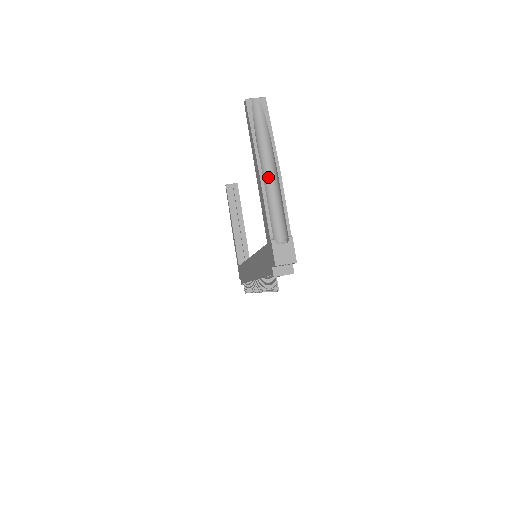
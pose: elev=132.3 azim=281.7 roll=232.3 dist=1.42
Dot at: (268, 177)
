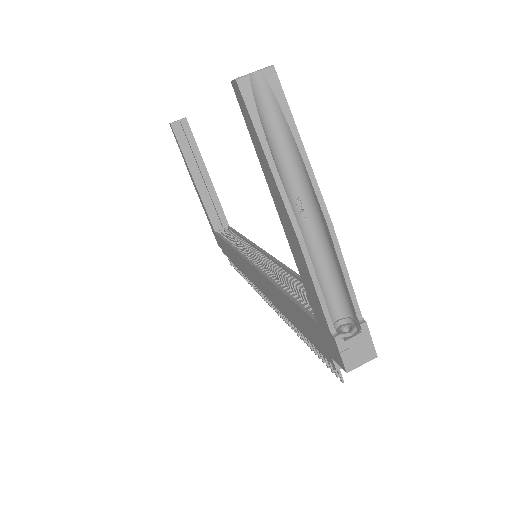
Dot at: (304, 222)
